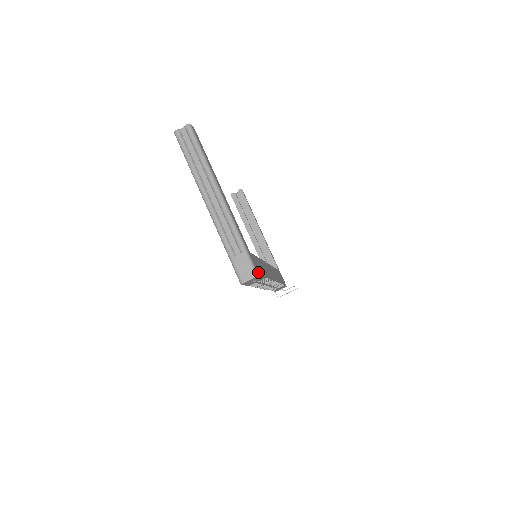
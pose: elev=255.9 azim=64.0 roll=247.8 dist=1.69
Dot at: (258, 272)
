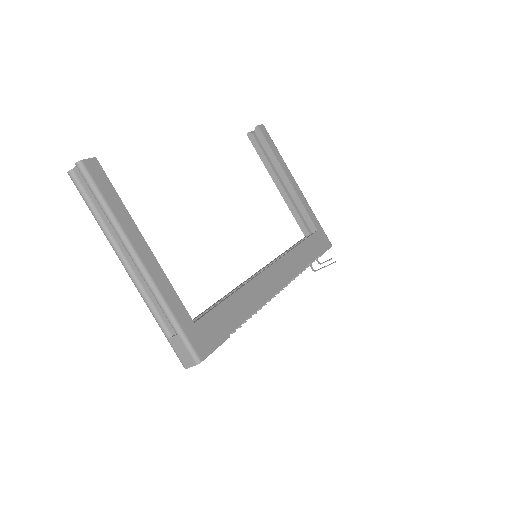
Dot at: (204, 351)
